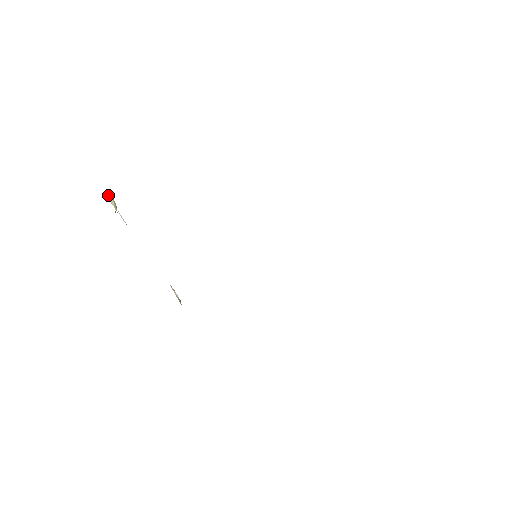
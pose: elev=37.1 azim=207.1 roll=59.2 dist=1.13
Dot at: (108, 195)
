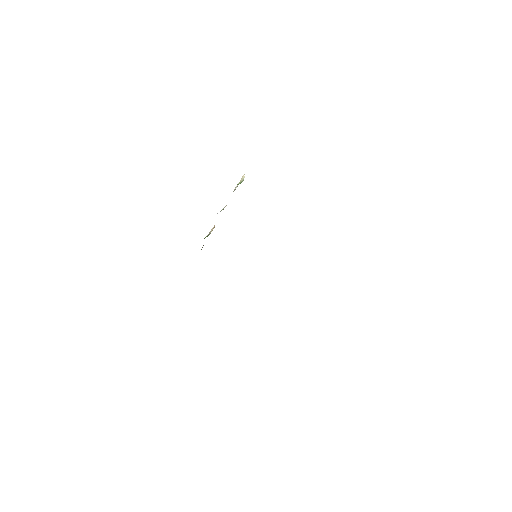
Dot at: (244, 176)
